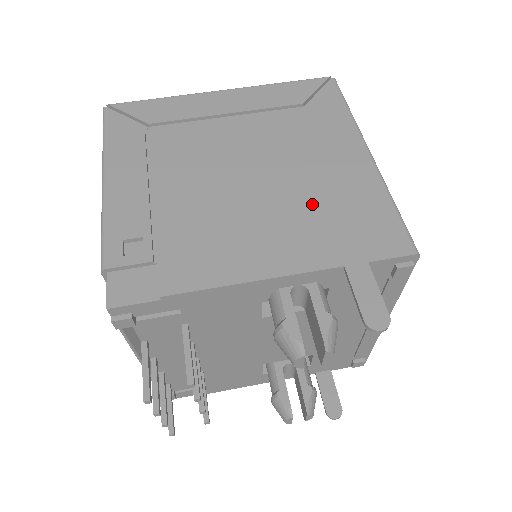
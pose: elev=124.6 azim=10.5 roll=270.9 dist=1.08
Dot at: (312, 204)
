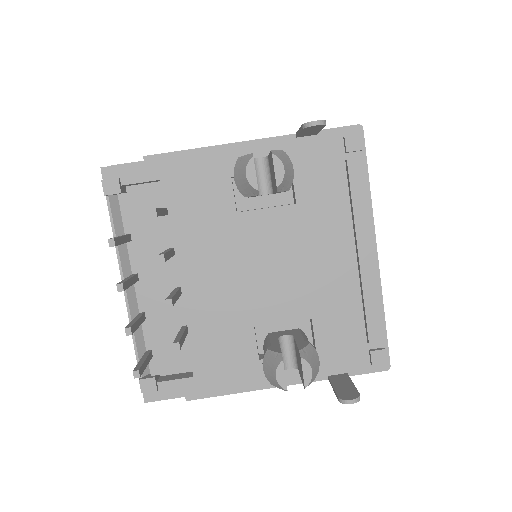
Dot at: occluded
